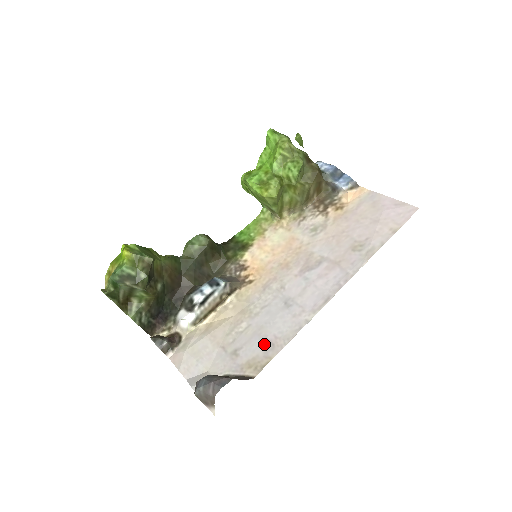
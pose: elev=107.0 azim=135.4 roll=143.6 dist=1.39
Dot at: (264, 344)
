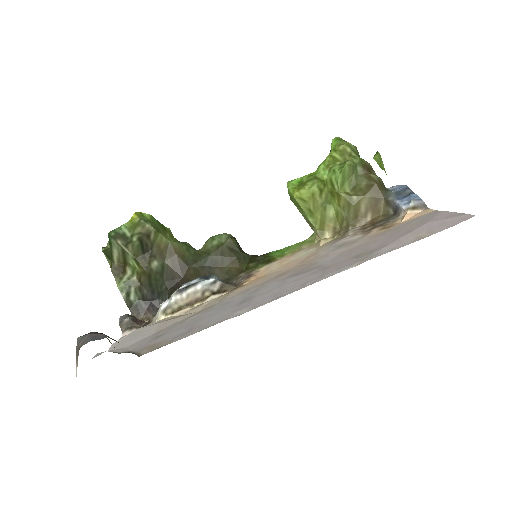
Dot at: (183, 331)
